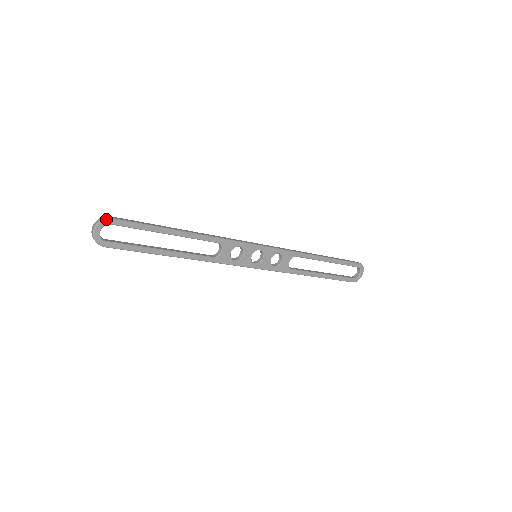
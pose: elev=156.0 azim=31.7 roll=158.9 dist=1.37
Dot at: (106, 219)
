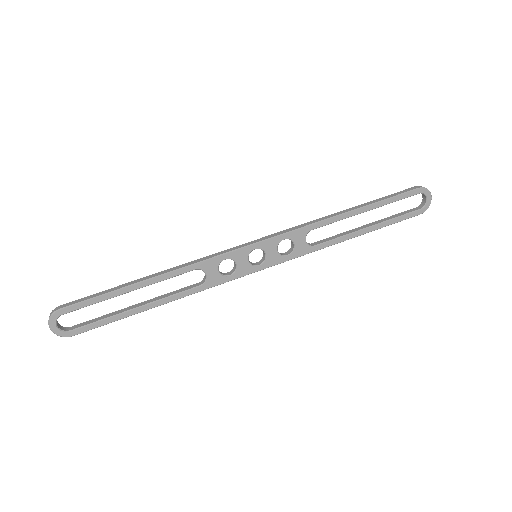
Dot at: (54, 313)
